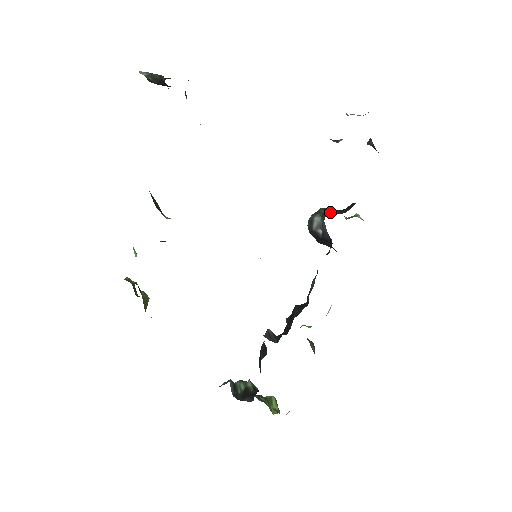
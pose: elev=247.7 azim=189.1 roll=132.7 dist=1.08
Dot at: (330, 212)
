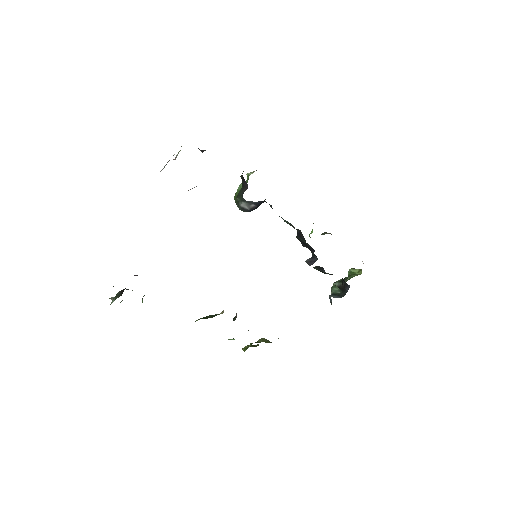
Dot at: (242, 195)
